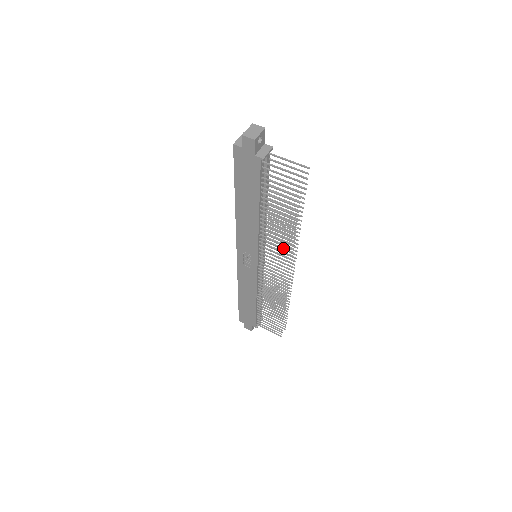
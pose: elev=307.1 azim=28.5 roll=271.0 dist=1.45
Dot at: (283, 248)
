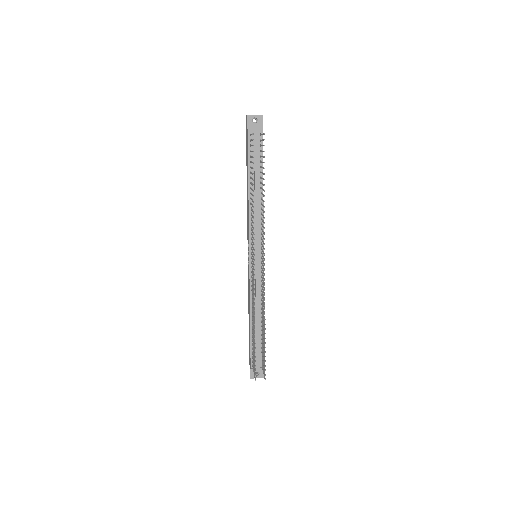
Dot at: (253, 227)
